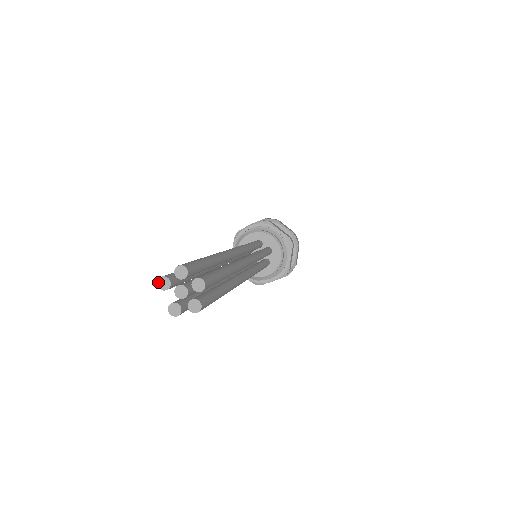
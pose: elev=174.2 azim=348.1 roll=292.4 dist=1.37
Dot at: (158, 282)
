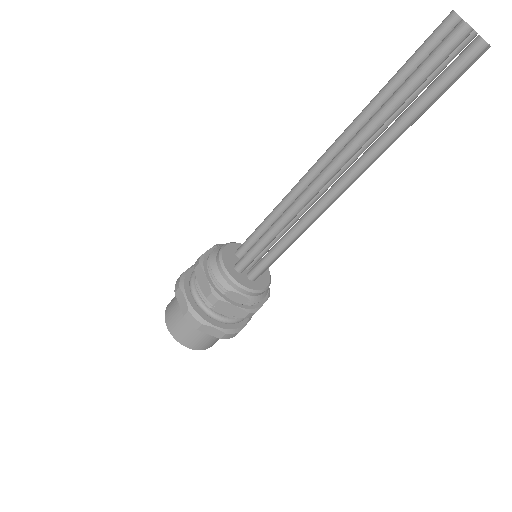
Dot at: (453, 10)
